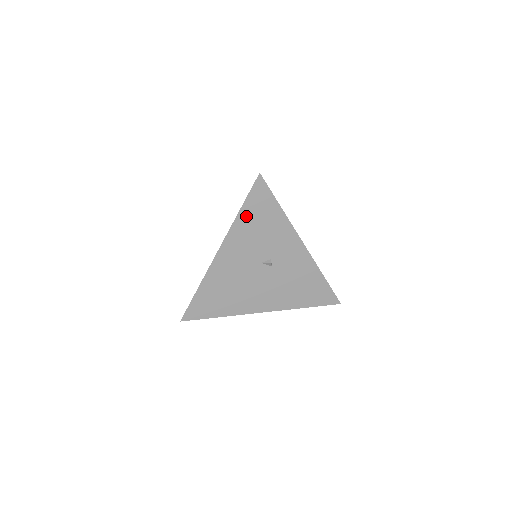
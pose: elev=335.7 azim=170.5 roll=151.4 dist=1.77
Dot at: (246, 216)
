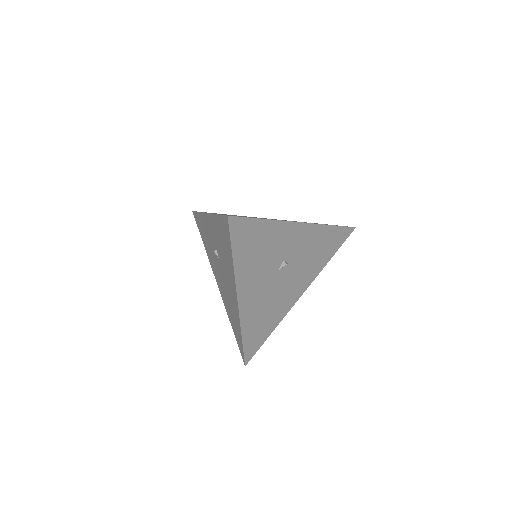
Dot at: (241, 257)
